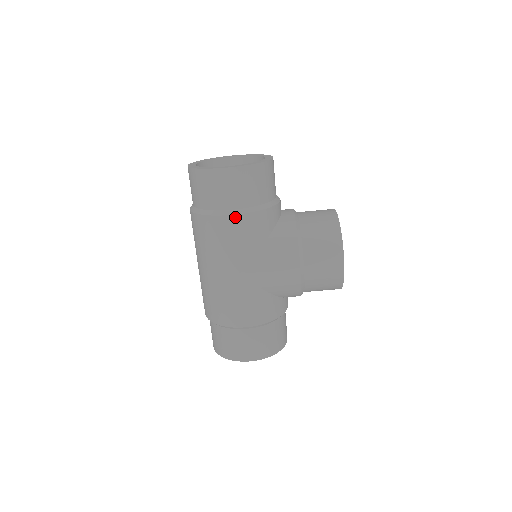
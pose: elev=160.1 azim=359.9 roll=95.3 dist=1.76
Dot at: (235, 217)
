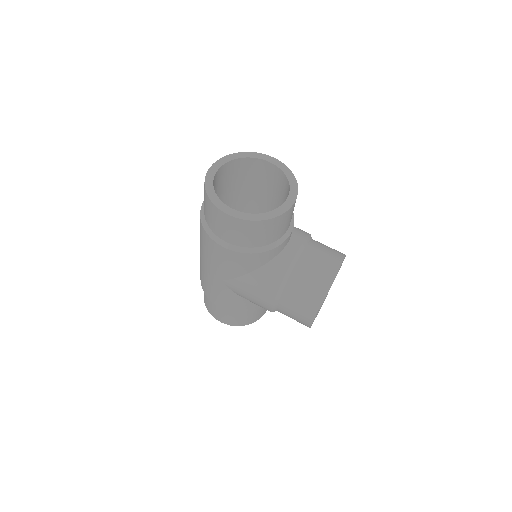
Dot at: (226, 249)
